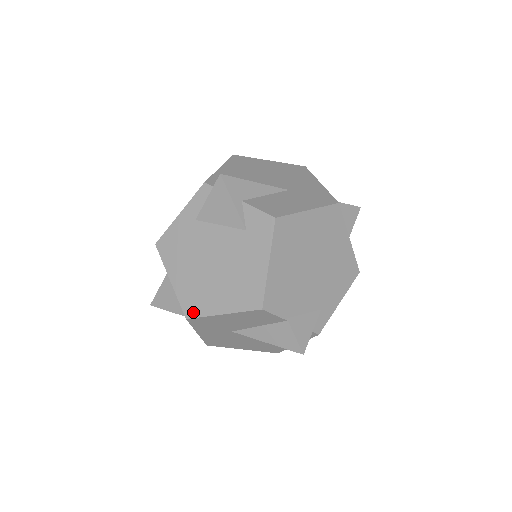
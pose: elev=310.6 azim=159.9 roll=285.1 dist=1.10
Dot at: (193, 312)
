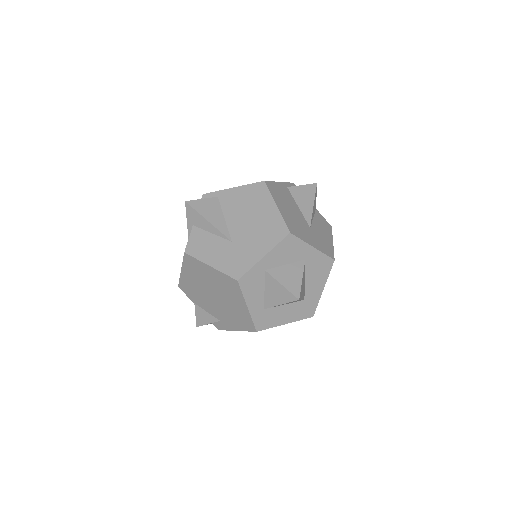
Dot at: occluded
